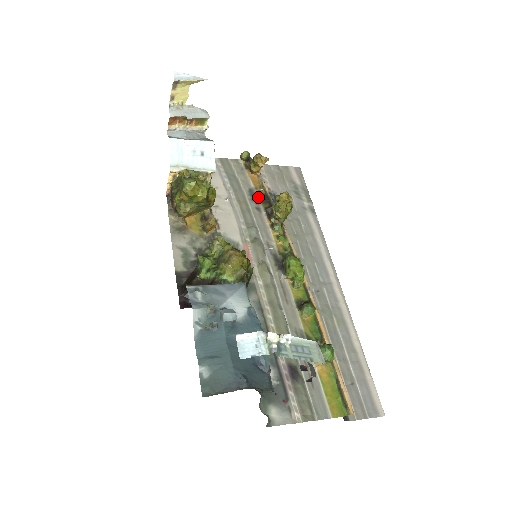
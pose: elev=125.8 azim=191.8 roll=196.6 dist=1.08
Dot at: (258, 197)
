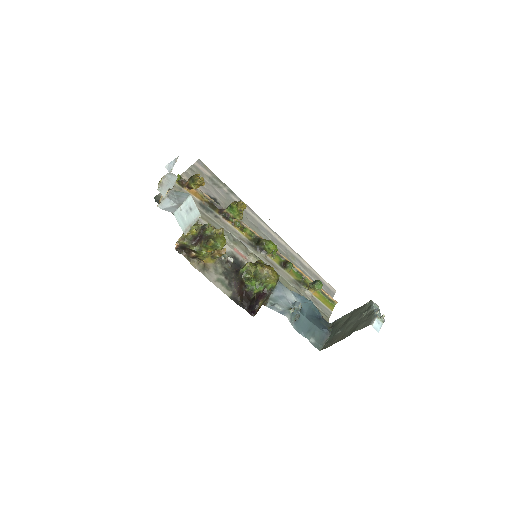
Dot at: (208, 207)
